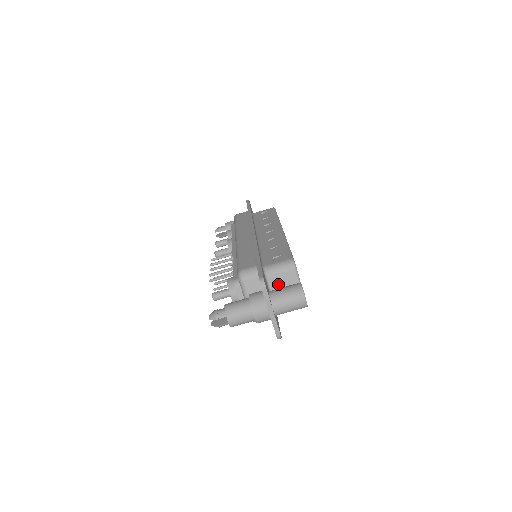
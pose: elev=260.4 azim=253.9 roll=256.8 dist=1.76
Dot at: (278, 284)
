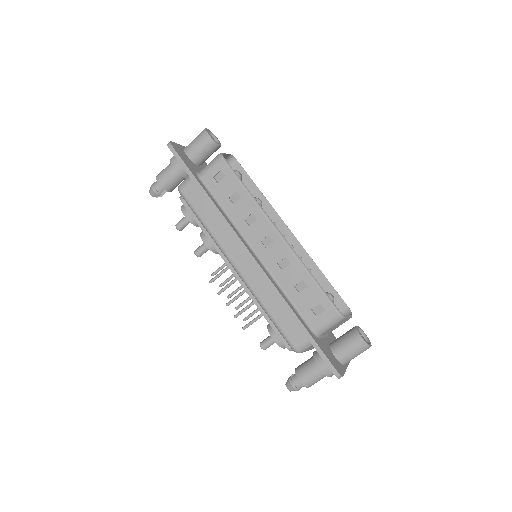
Dot at: (330, 330)
